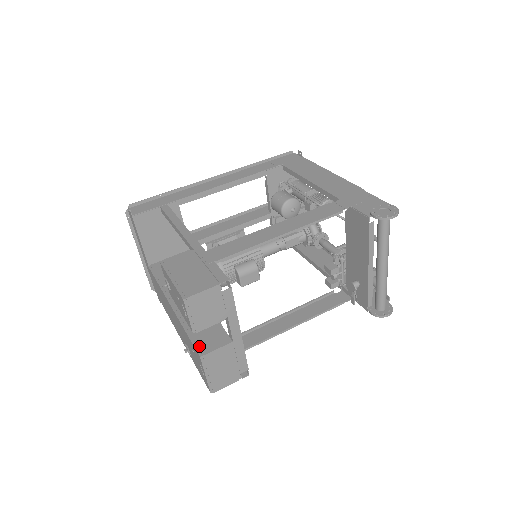
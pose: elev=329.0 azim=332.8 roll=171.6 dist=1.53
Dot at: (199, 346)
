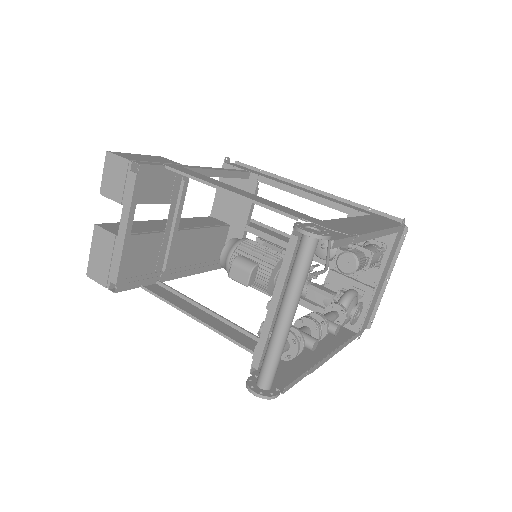
Dot at: (108, 224)
